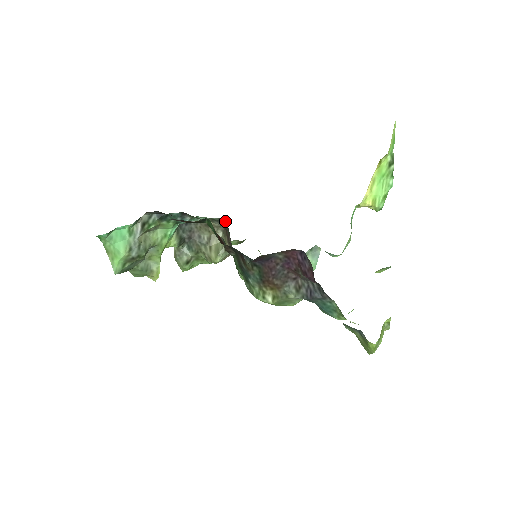
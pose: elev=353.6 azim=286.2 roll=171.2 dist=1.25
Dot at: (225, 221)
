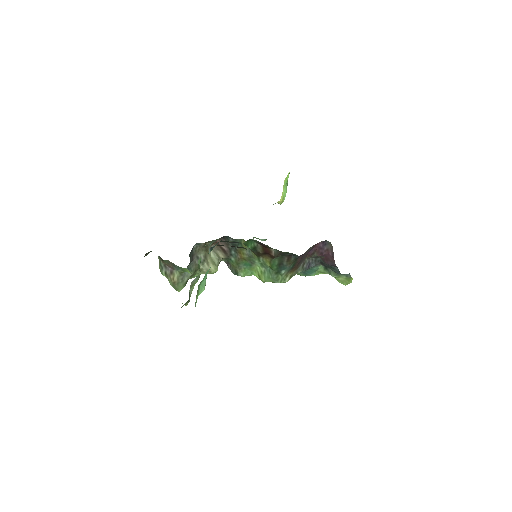
Dot at: (219, 238)
